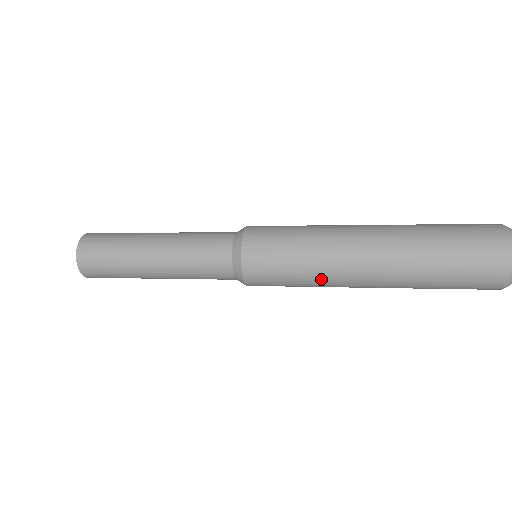
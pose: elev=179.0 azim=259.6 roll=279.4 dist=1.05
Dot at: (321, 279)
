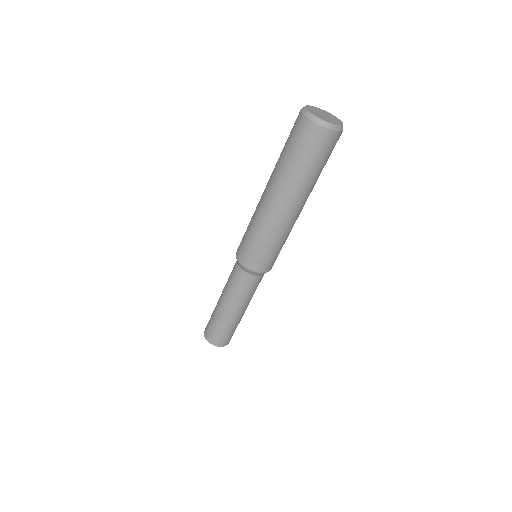
Dot at: (269, 230)
